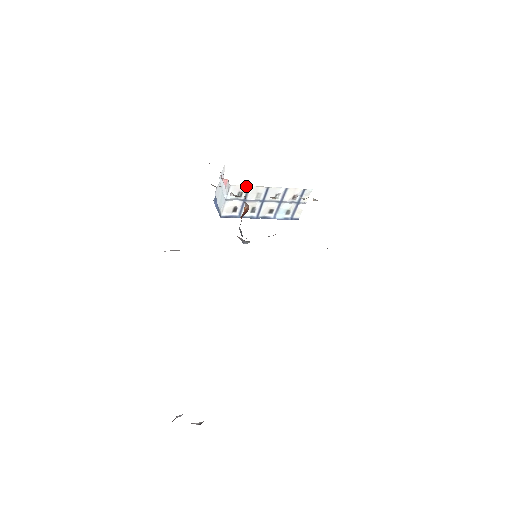
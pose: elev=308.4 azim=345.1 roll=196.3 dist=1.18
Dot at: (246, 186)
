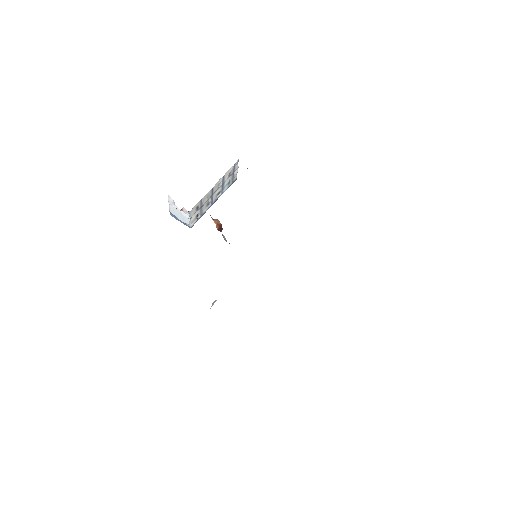
Dot at: (199, 201)
